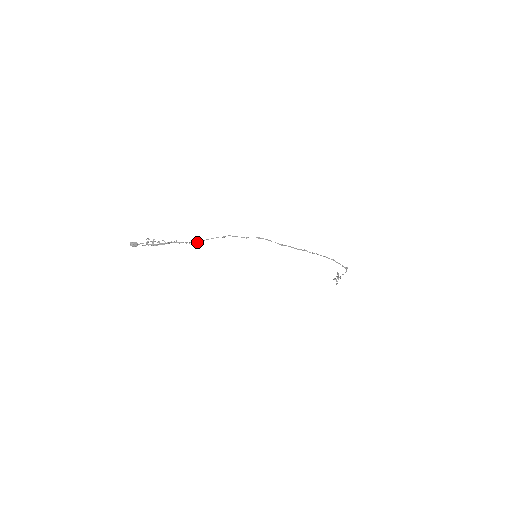
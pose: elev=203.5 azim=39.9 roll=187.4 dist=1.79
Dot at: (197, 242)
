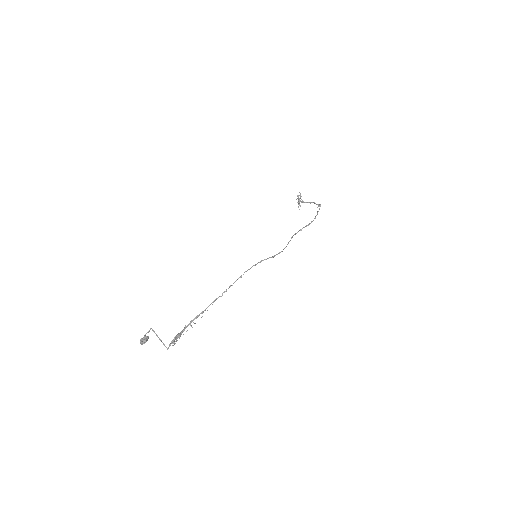
Dot at: occluded
